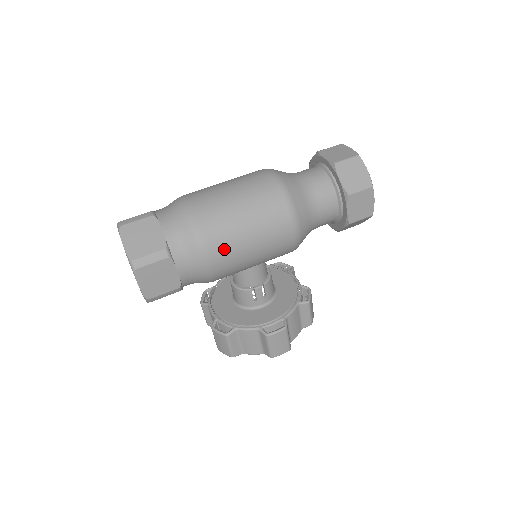
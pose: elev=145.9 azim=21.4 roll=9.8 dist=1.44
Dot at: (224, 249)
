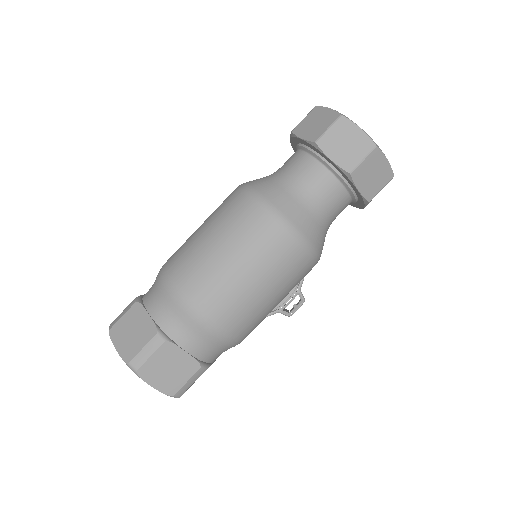
Dot at: (255, 326)
